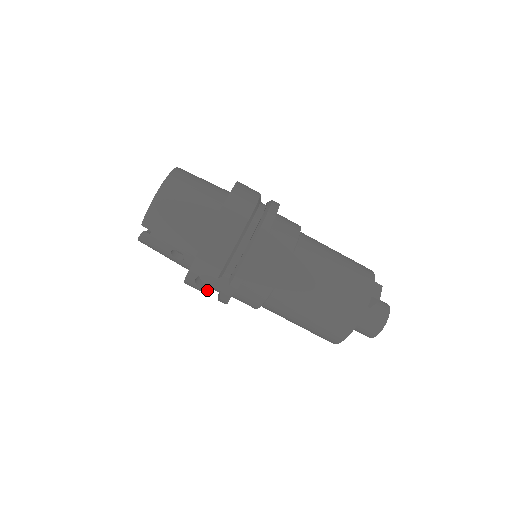
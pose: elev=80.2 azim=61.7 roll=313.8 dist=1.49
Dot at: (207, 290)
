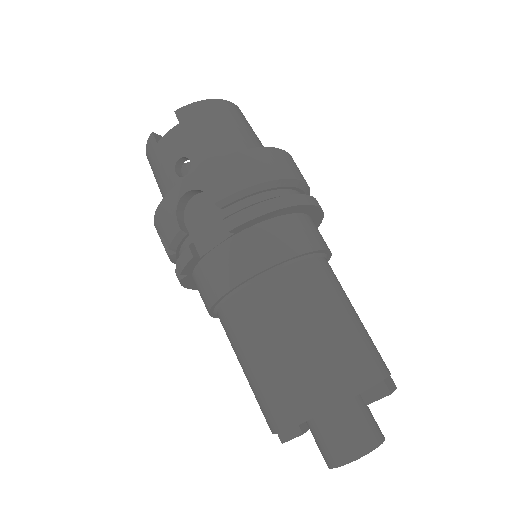
Dot at: (181, 226)
